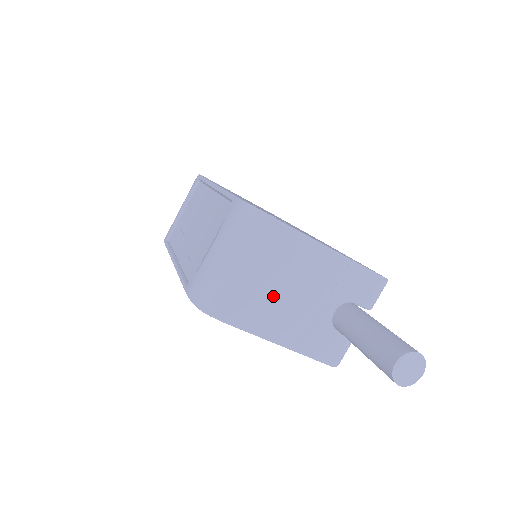
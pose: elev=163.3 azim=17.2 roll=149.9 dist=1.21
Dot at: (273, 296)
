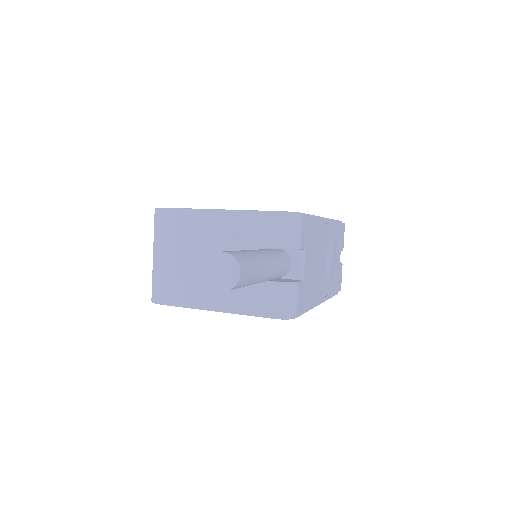
Dot at: (191, 269)
